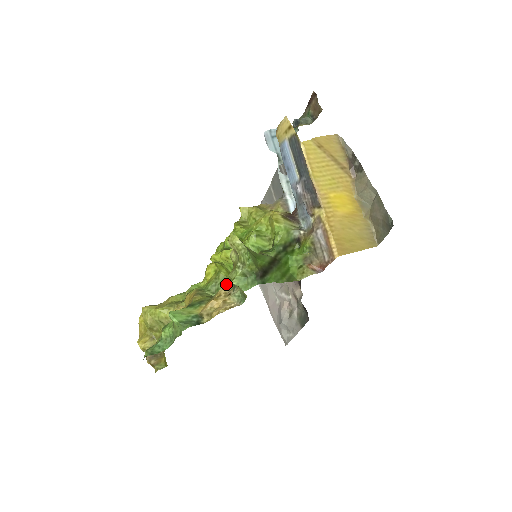
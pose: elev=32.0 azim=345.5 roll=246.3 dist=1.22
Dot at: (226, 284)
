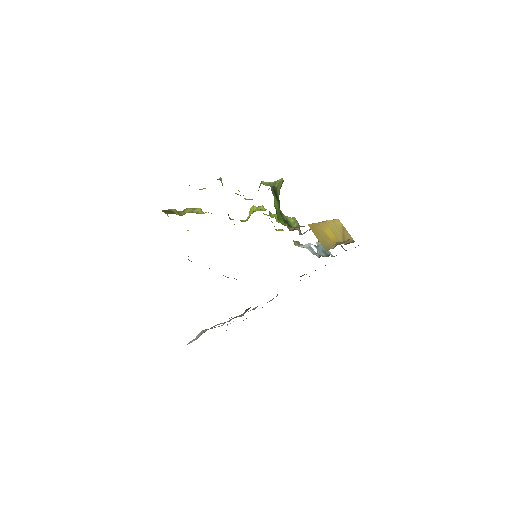
Dot at: occluded
